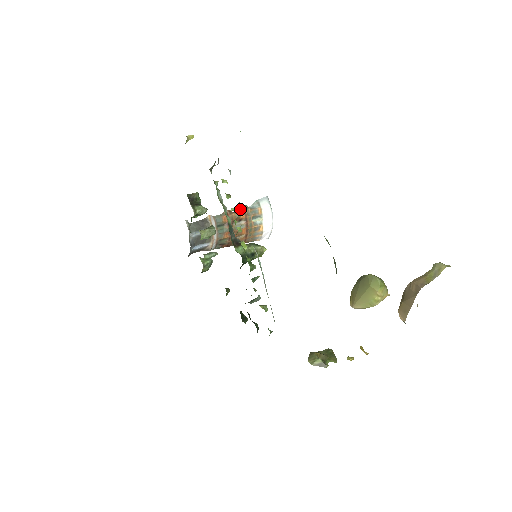
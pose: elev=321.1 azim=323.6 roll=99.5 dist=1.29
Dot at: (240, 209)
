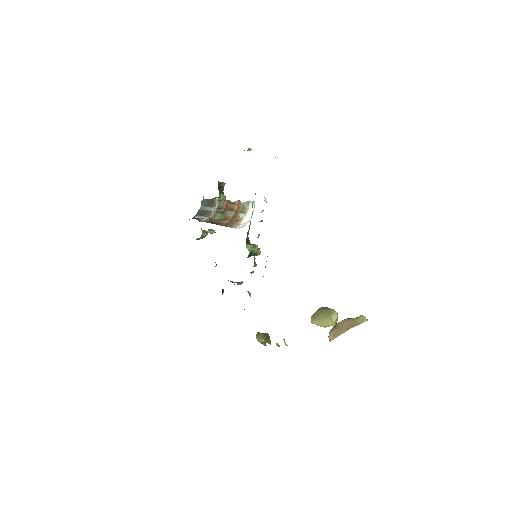
Dot at: (236, 202)
